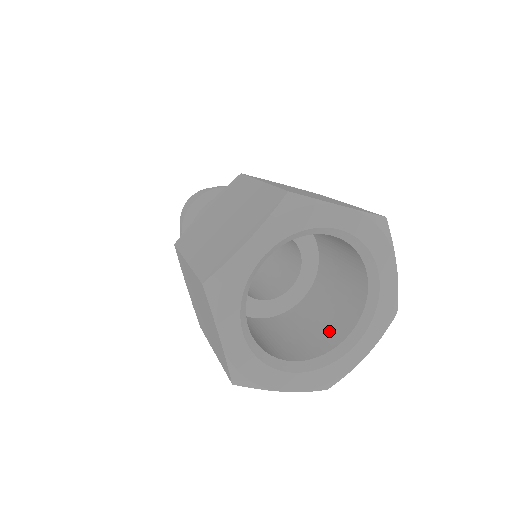
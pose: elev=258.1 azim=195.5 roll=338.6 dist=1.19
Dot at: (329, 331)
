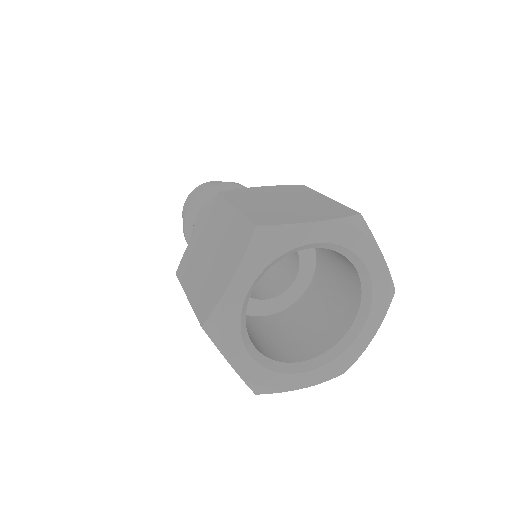
Dot at: (287, 349)
